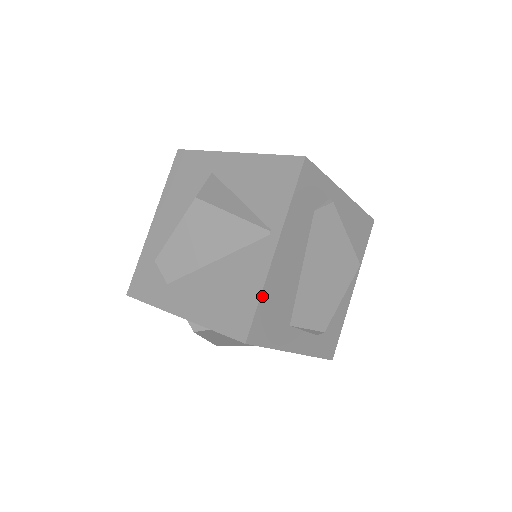
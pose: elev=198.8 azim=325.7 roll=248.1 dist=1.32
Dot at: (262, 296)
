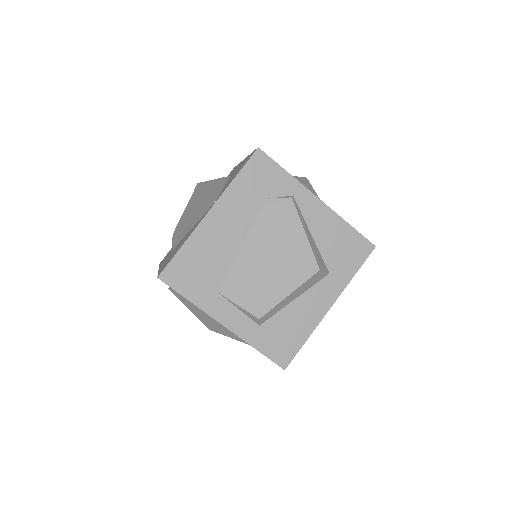
Dot at: (185, 246)
